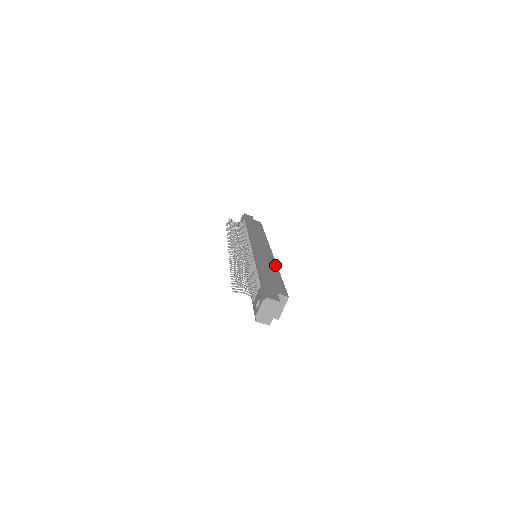
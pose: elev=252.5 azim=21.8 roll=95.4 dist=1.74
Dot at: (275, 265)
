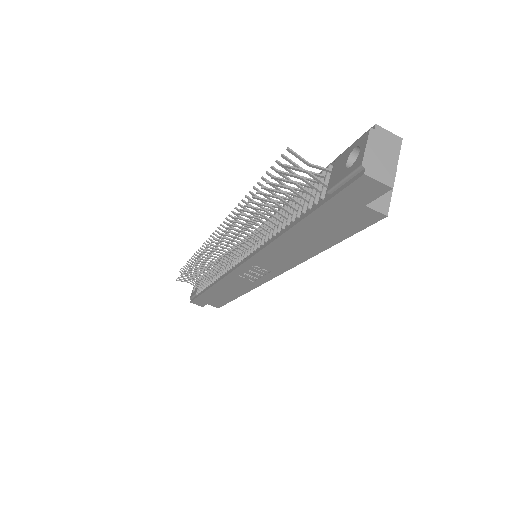
Dot at: occluded
